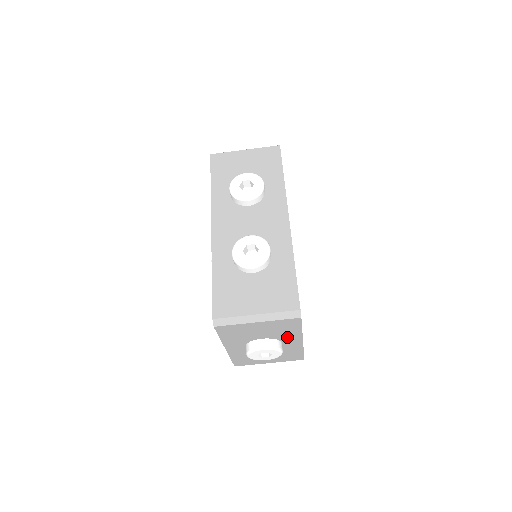
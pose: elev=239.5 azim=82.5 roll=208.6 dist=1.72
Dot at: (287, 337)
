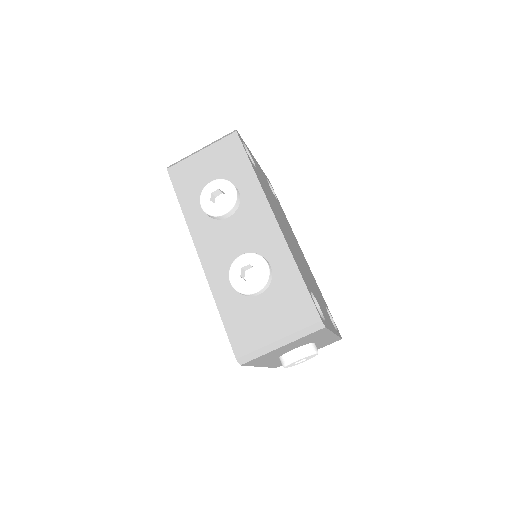
Dot at: (317, 339)
